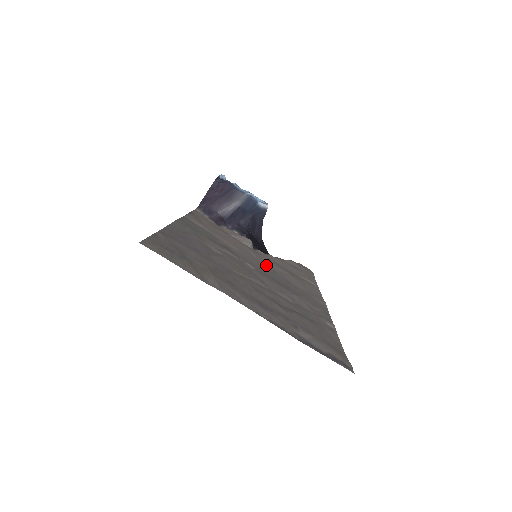
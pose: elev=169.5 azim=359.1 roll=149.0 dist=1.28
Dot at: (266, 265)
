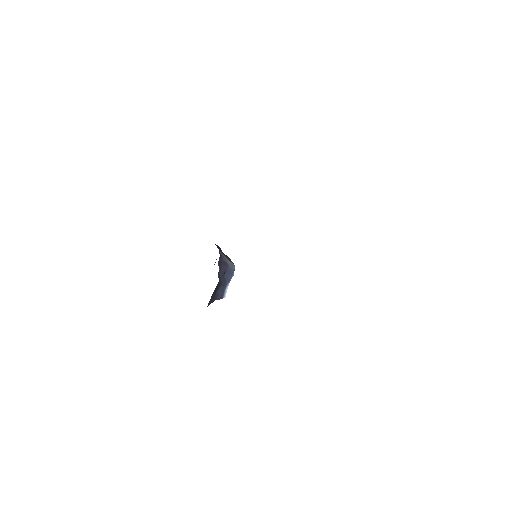
Dot at: occluded
